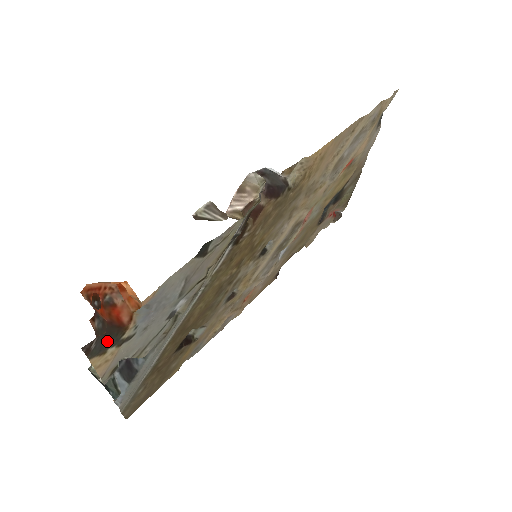
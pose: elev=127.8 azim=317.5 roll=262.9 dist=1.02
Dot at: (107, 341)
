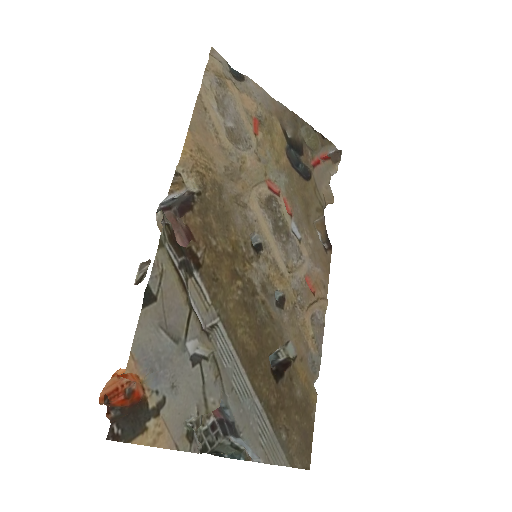
Dot at: (136, 419)
